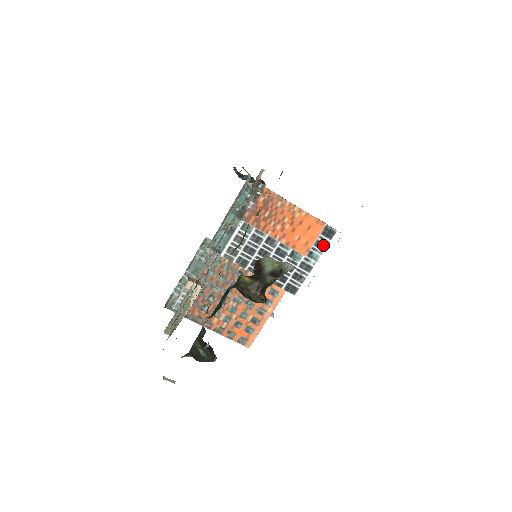
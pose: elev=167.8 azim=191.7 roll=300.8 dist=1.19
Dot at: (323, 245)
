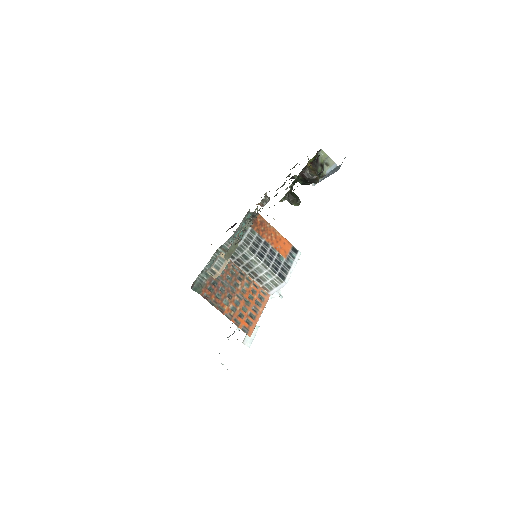
Dot at: (293, 256)
